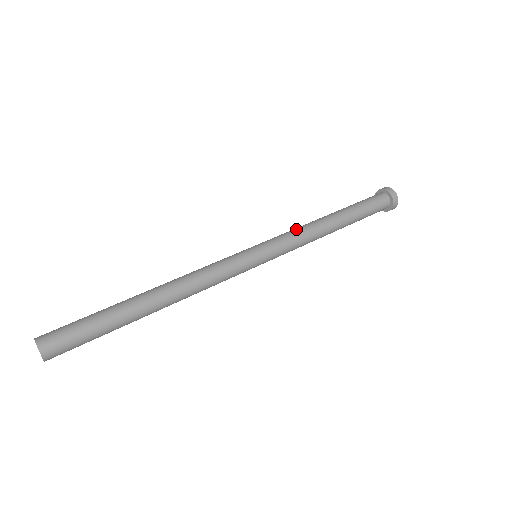
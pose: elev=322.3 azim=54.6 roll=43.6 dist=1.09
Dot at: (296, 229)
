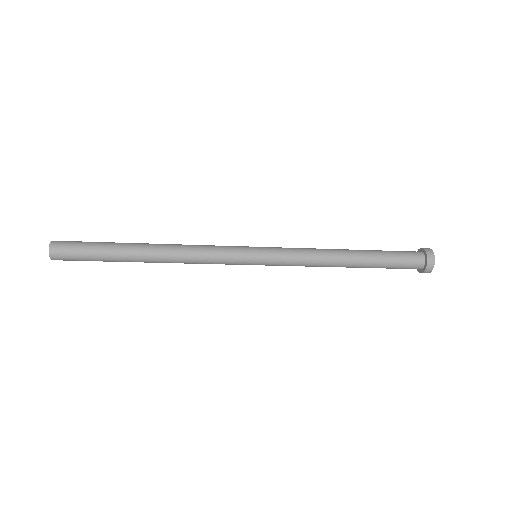
Dot at: occluded
